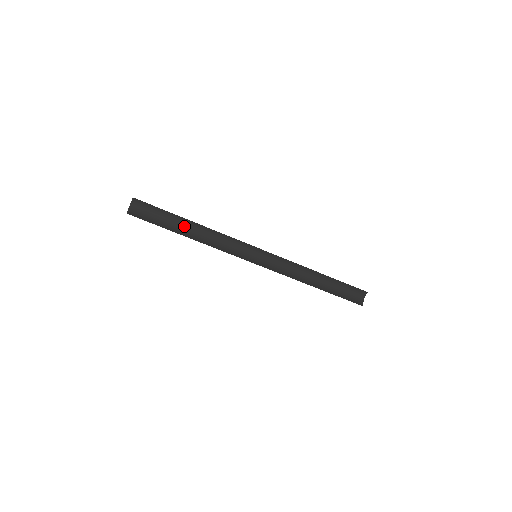
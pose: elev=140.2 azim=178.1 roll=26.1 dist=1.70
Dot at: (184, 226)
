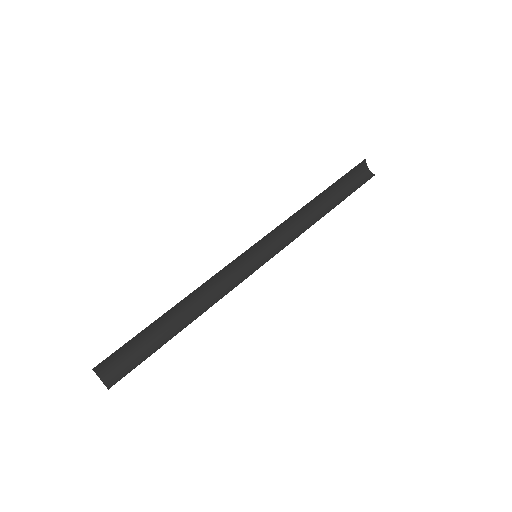
Dot at: (169, 322)
